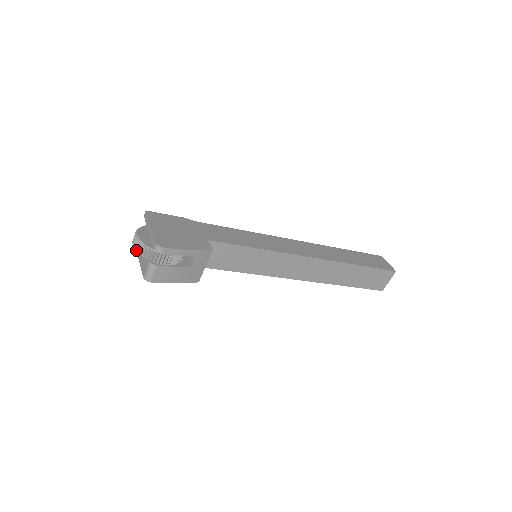
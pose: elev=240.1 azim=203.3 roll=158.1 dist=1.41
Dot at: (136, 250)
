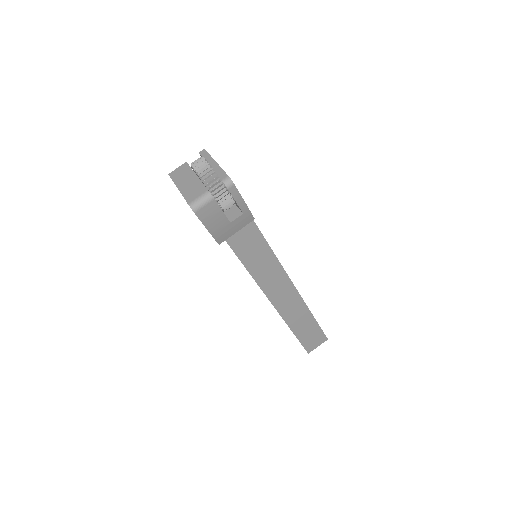
Dot at: (199, 173)
